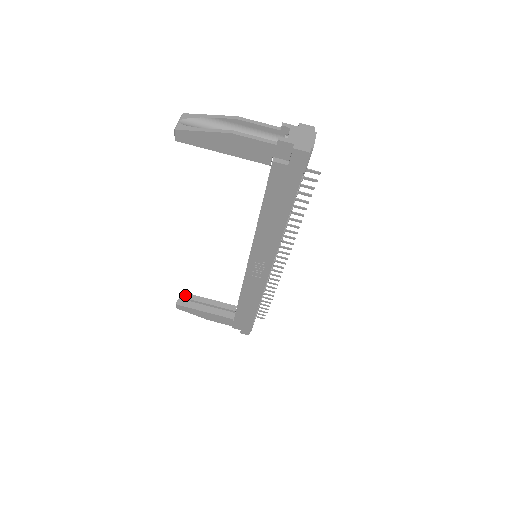
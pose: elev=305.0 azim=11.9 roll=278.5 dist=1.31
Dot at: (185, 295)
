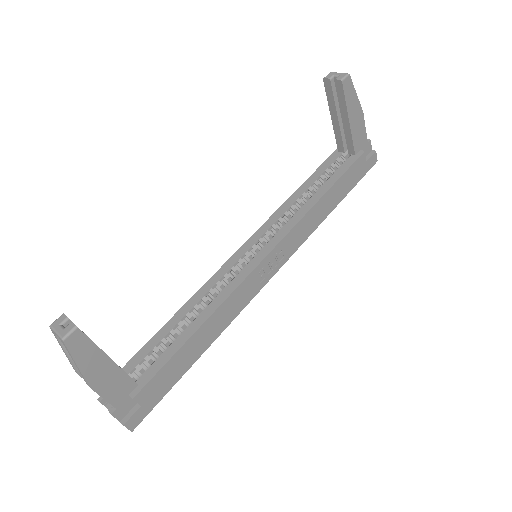
Dot at: occluded
